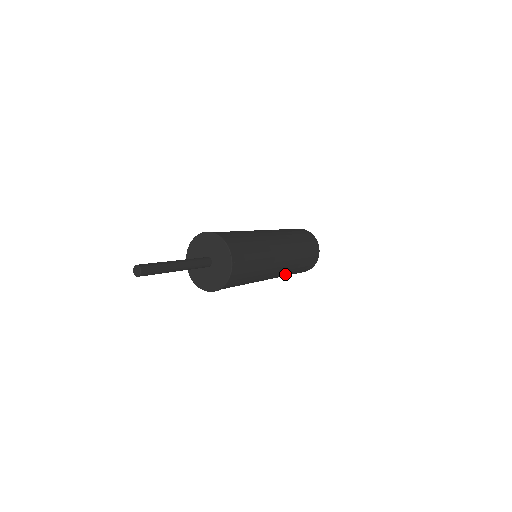
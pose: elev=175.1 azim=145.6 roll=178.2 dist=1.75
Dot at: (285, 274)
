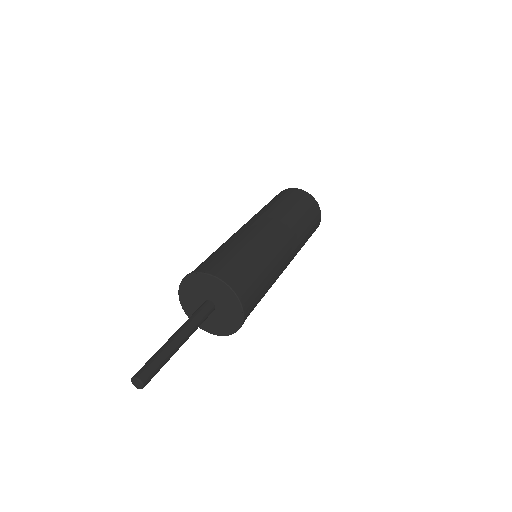
Dot at: occluded
